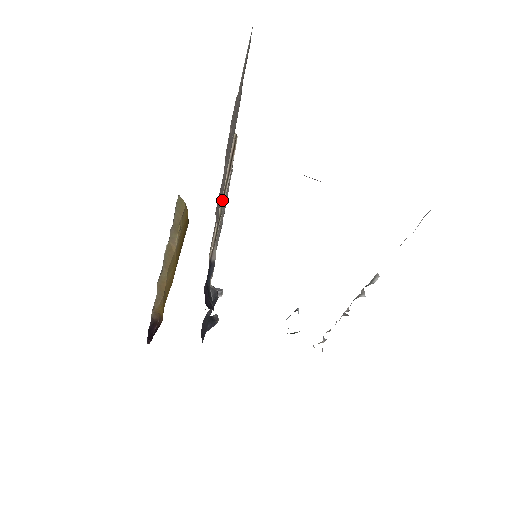
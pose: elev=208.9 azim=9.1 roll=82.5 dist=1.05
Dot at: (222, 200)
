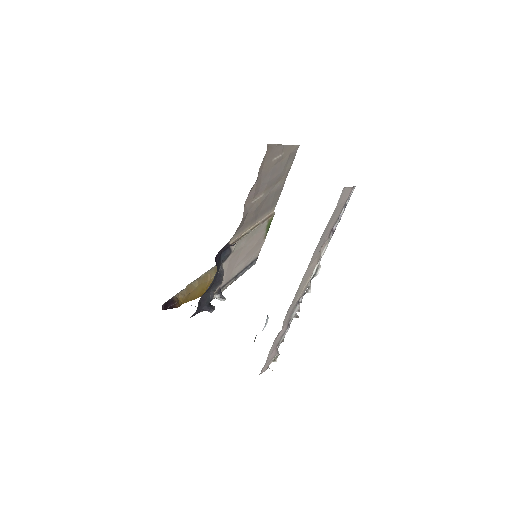
Dot at: (251, 229)
